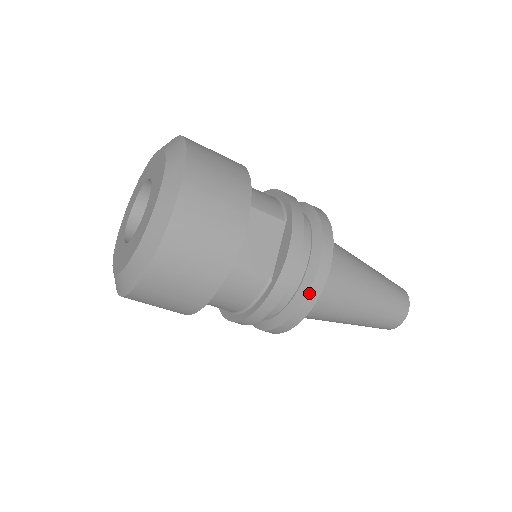
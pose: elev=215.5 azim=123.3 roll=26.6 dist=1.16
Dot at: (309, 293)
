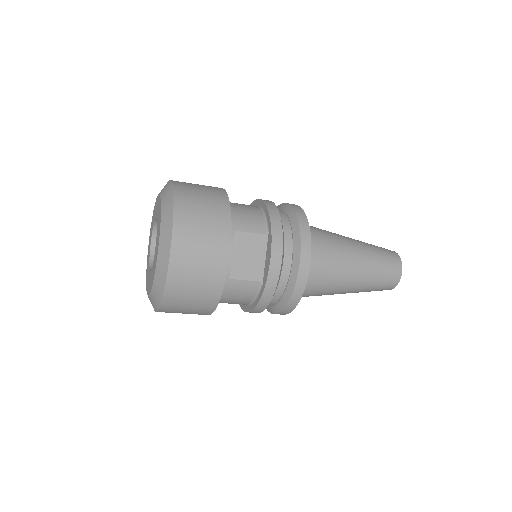
Dot at: (295, 288)
